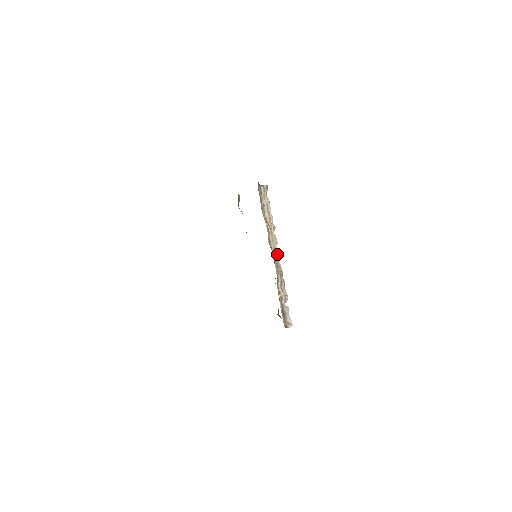
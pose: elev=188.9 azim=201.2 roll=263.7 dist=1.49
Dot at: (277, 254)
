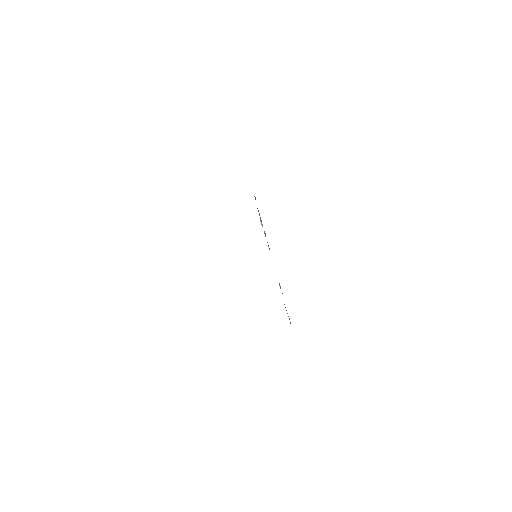
Dot at: occluded
